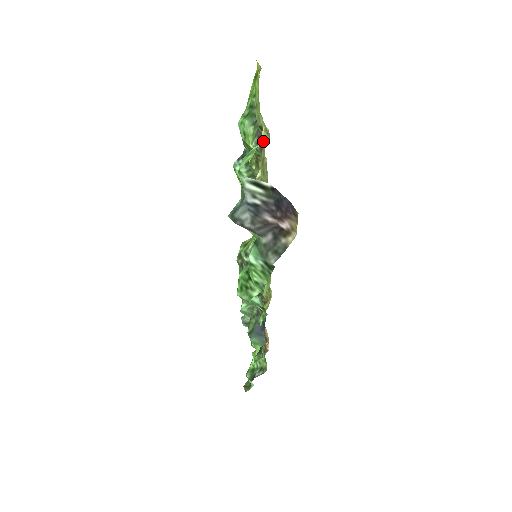
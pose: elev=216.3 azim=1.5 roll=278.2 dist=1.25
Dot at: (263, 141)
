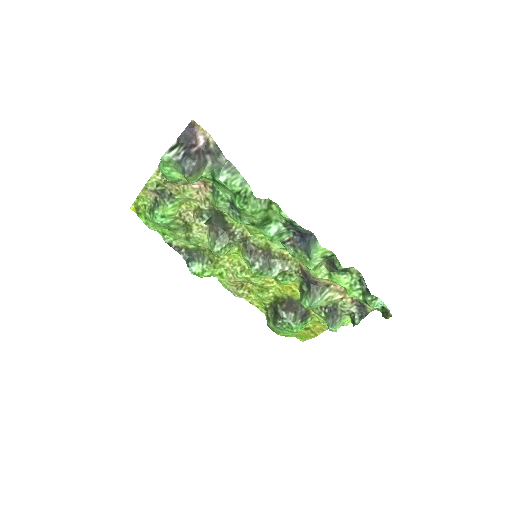
Dot at: occluded
